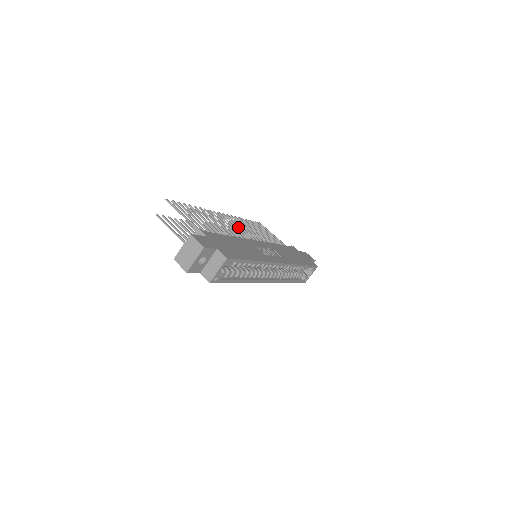
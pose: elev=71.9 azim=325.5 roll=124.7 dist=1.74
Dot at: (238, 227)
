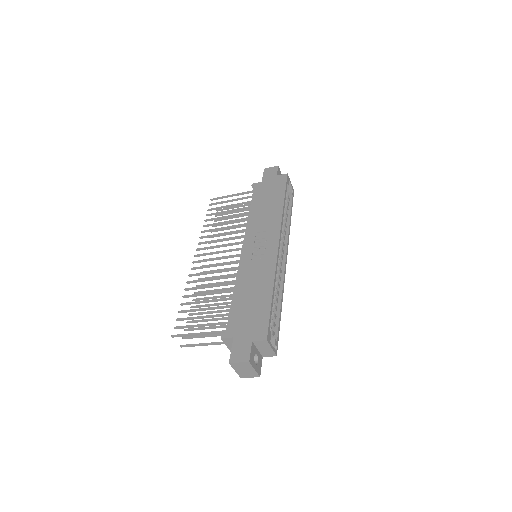
Dot at: (217, 253)
